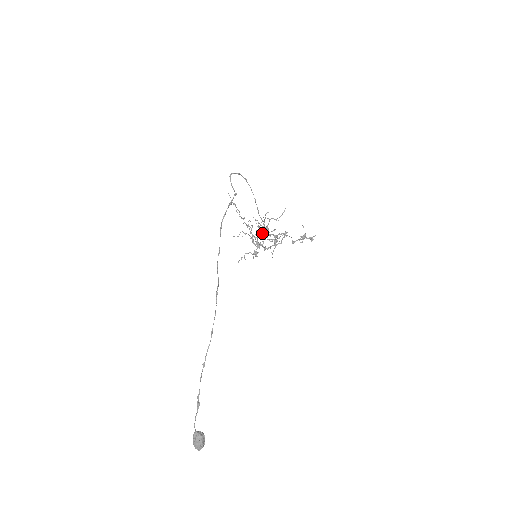
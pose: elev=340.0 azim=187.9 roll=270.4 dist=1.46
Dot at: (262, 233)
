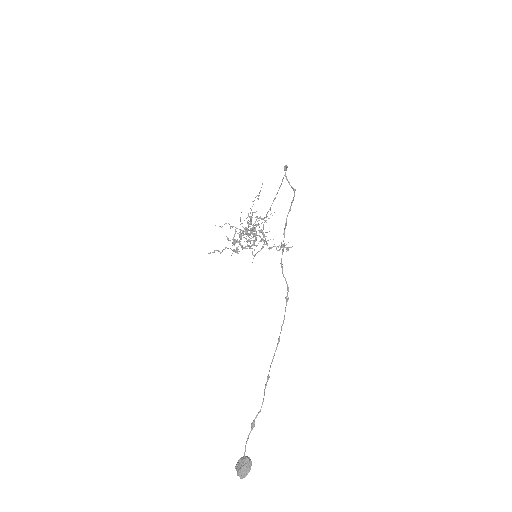
Dot at: (255, 231)
